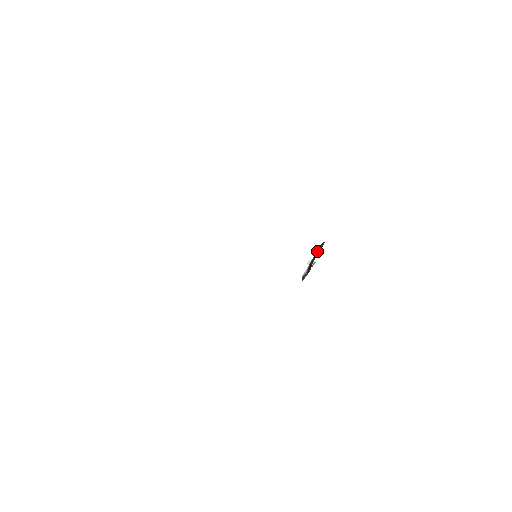
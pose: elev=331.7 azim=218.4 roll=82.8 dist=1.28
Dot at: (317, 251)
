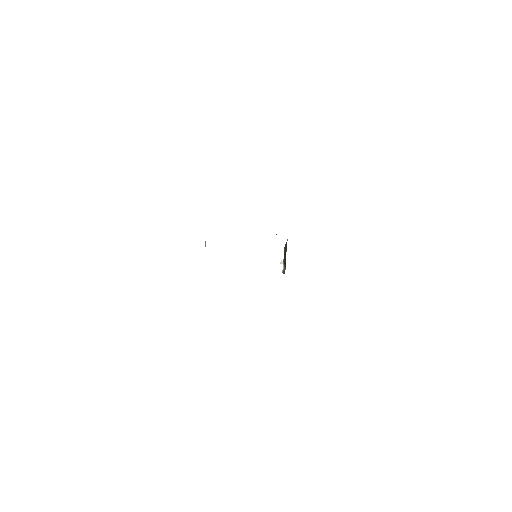
Dot at: (284, 250)
